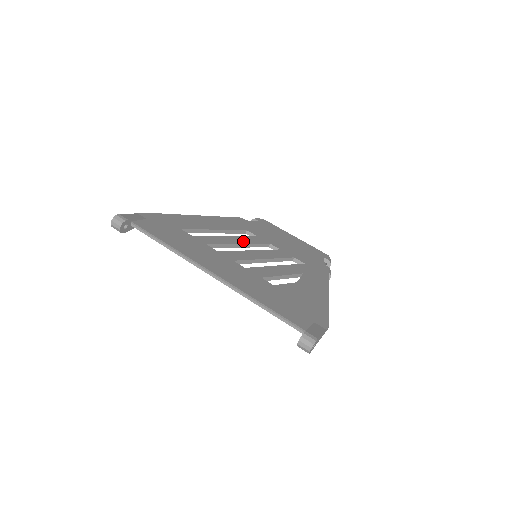
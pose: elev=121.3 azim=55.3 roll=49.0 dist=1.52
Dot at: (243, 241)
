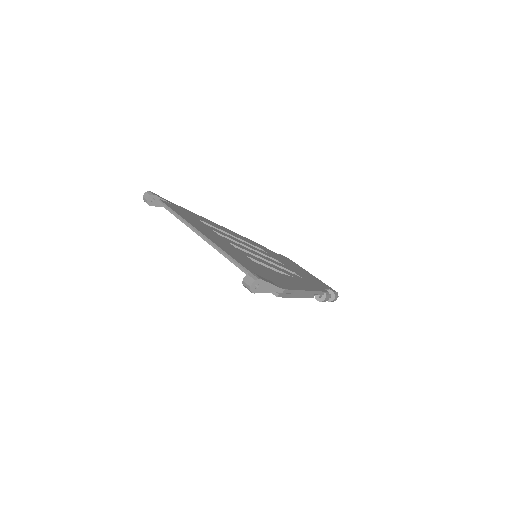
Dot at: (251, 247)
